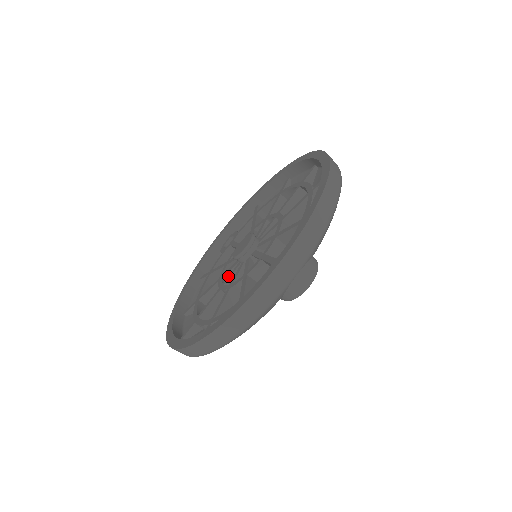
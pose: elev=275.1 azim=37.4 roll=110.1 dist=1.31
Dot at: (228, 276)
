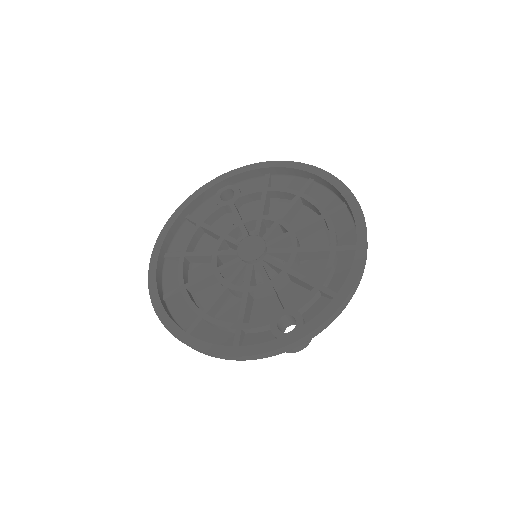
Dot at: (225, 264)
